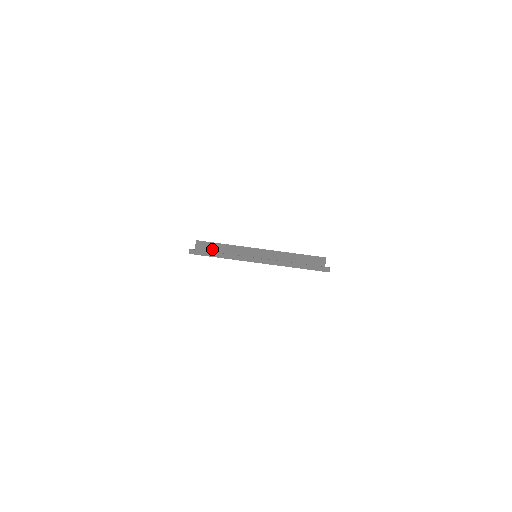
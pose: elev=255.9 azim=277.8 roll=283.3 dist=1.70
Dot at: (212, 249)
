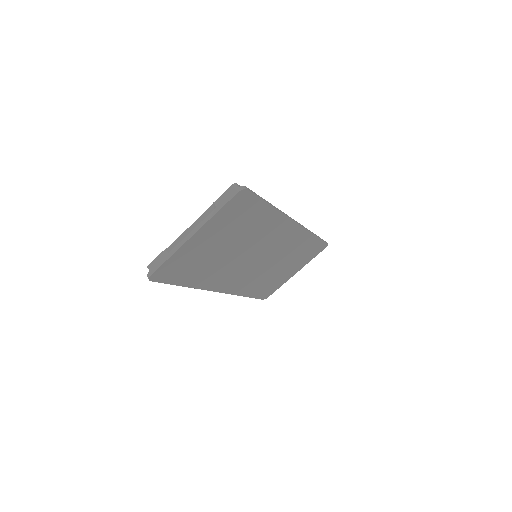
Dot at: (160, 262)
